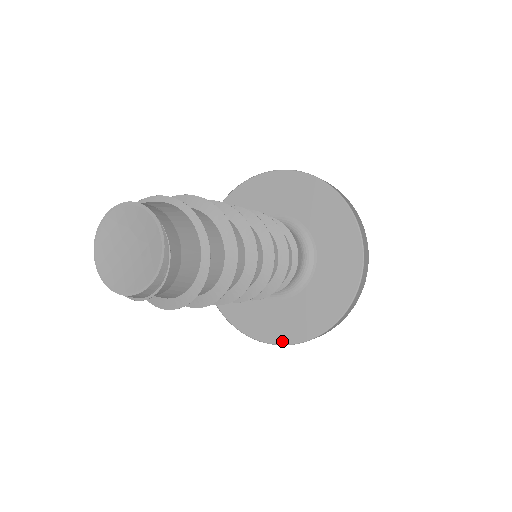
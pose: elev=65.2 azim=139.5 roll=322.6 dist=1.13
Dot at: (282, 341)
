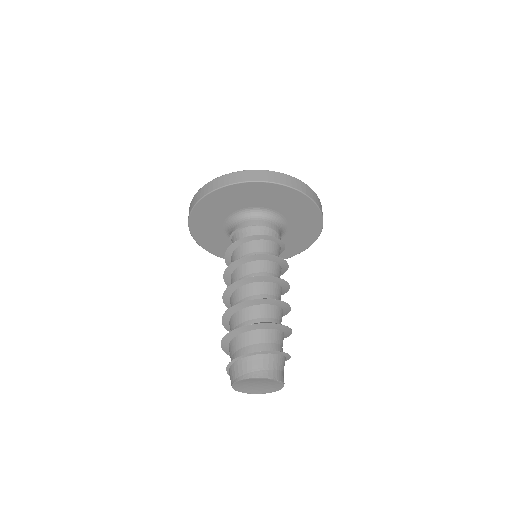
Dot at: occluded
